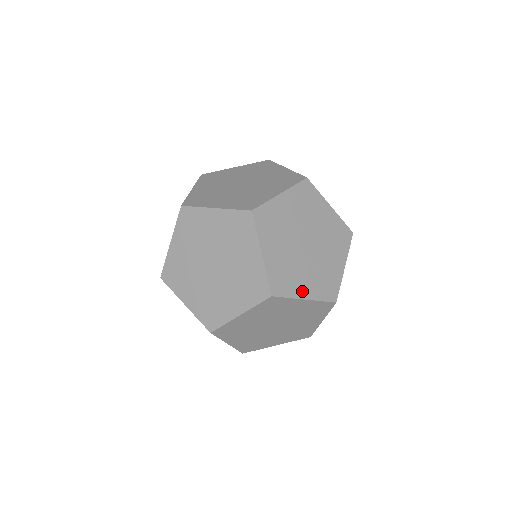
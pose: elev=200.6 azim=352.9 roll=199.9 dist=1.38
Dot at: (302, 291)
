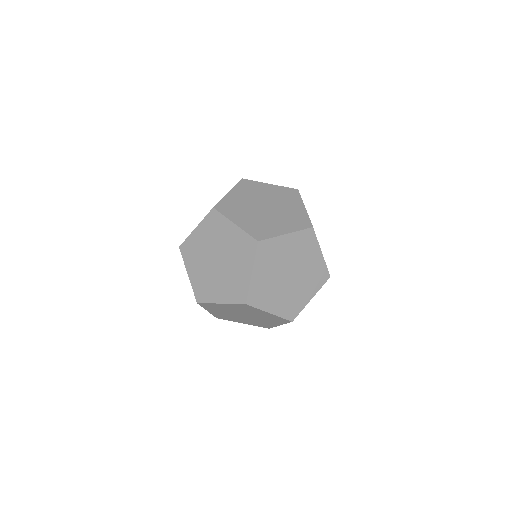
Dot at: occluded
